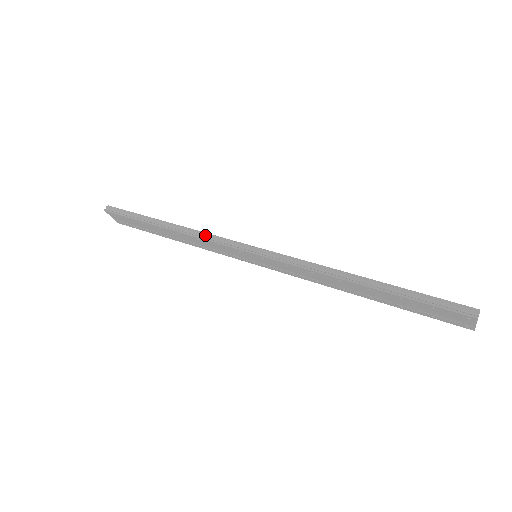
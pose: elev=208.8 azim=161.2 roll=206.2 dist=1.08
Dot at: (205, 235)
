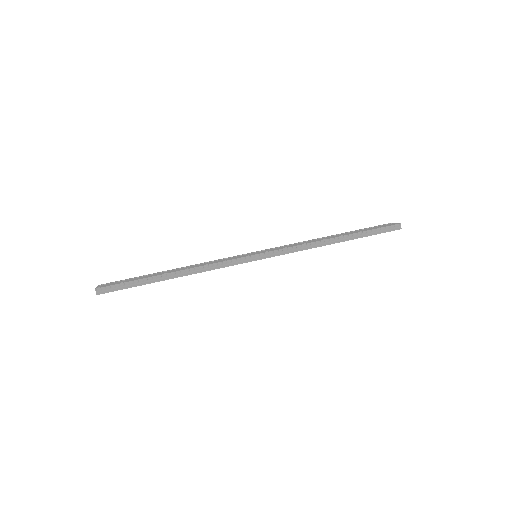
Dot at: (215, 266)
